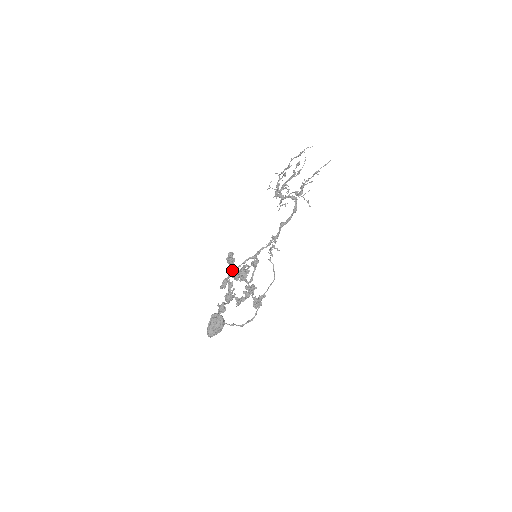
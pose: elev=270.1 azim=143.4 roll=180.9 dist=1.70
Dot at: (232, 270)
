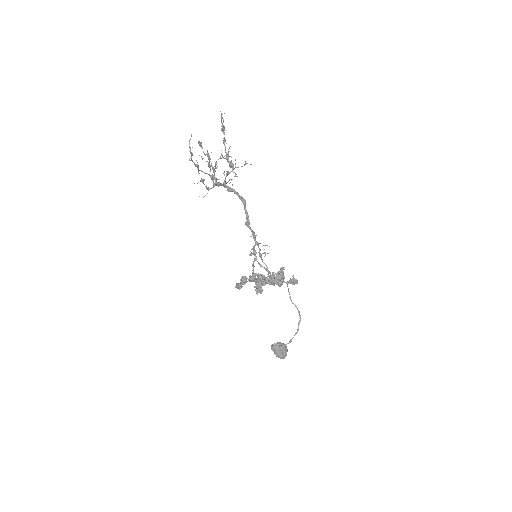
Dot at: occluded
